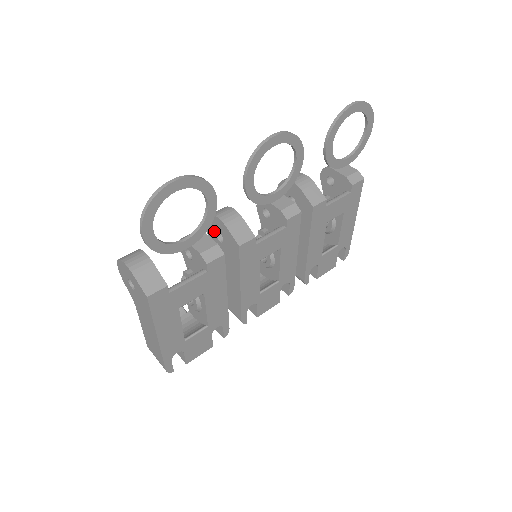
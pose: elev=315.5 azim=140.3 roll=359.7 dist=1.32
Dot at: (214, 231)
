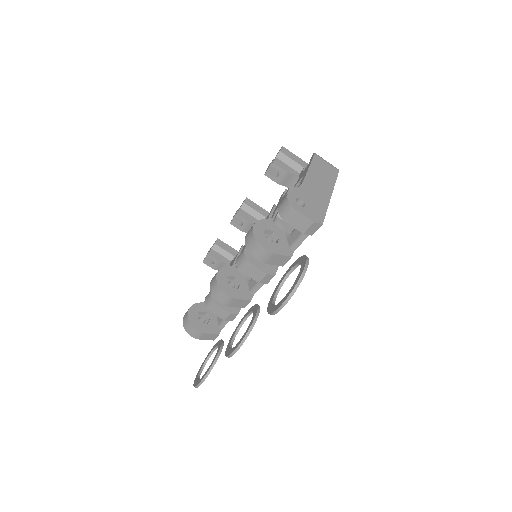
Dot at: occluded
